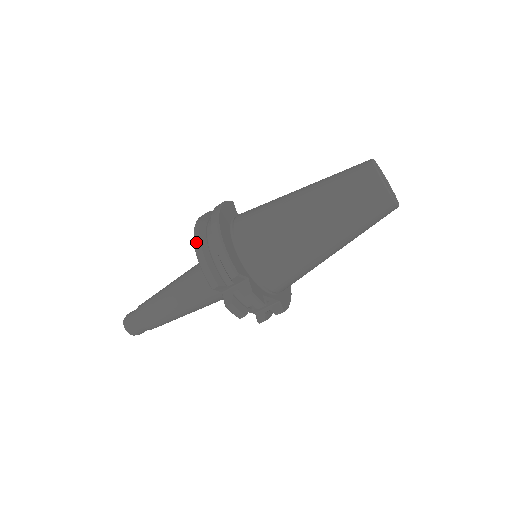
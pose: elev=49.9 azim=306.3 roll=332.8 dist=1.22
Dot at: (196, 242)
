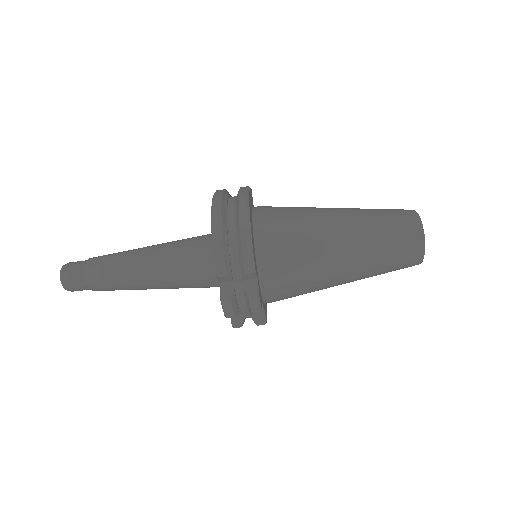
Dot at: (216, 218)
